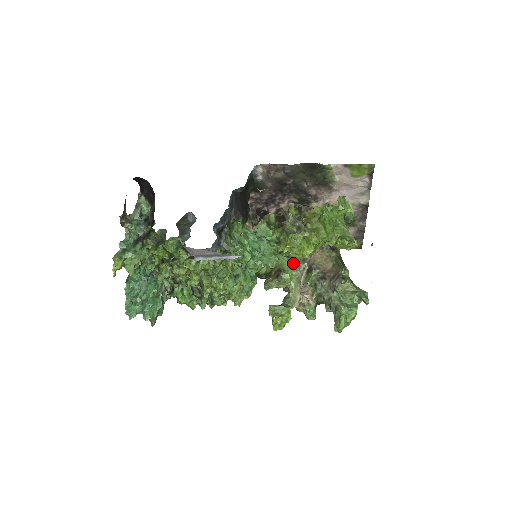
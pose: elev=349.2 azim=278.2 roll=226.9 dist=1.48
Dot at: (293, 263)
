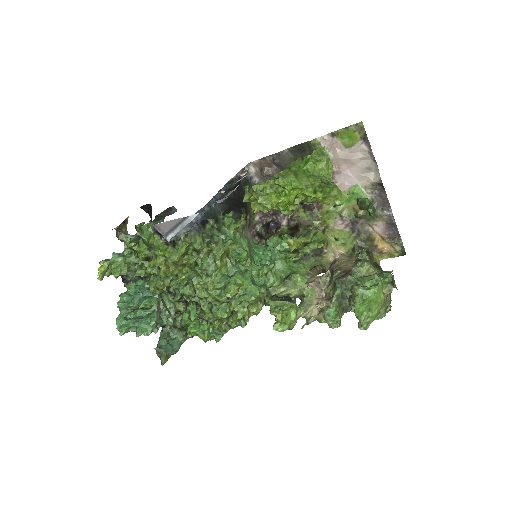
Dot at: occluded
